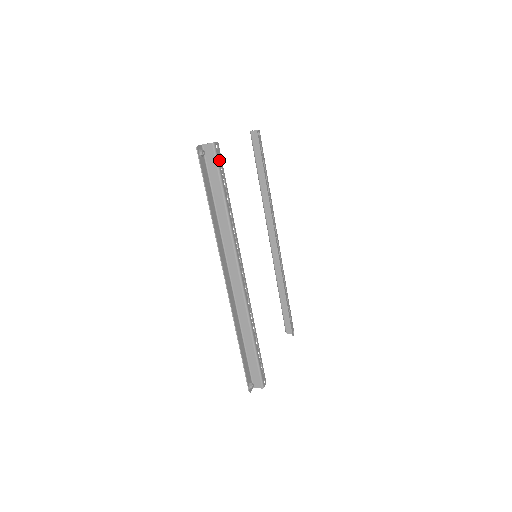
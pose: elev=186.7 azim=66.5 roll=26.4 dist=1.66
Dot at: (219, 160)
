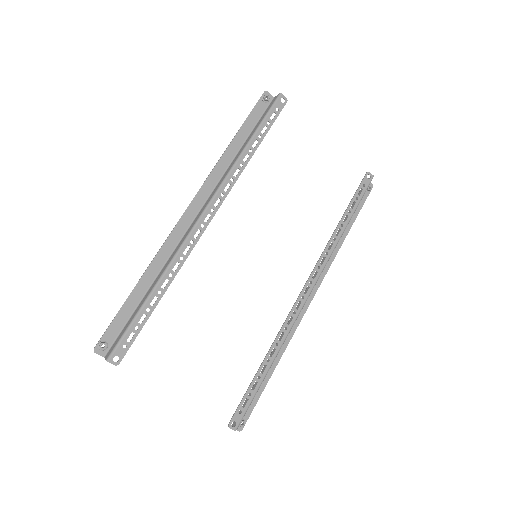
Dot at: (275, 110)
